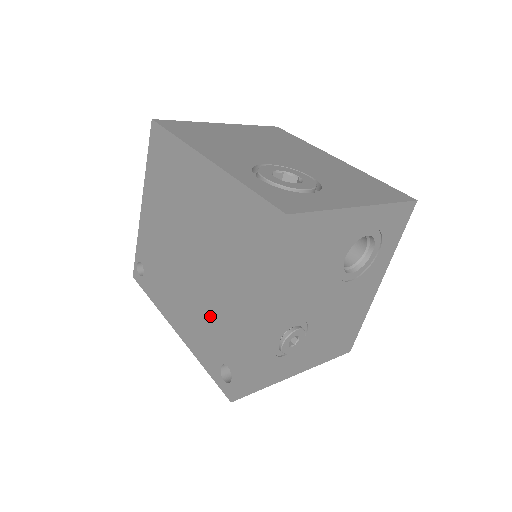
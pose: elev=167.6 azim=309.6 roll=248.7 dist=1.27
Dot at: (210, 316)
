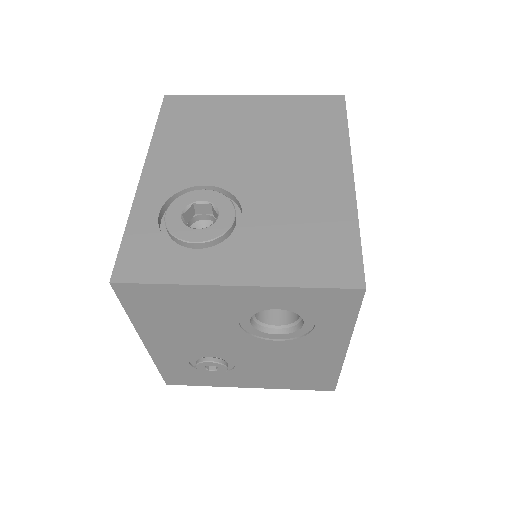
Dot at: occluded
